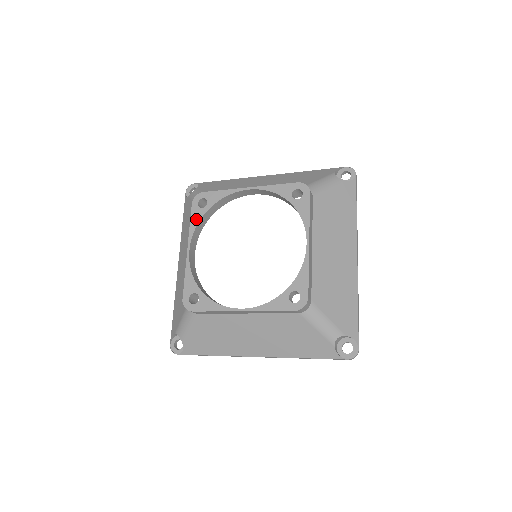
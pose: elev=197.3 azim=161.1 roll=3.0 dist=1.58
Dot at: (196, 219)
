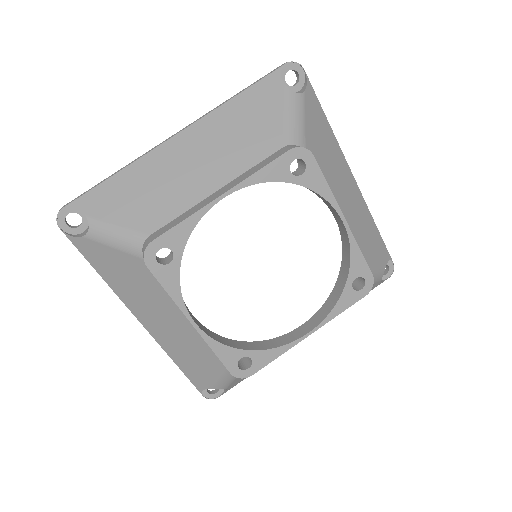
Dot at: (271, 175)
